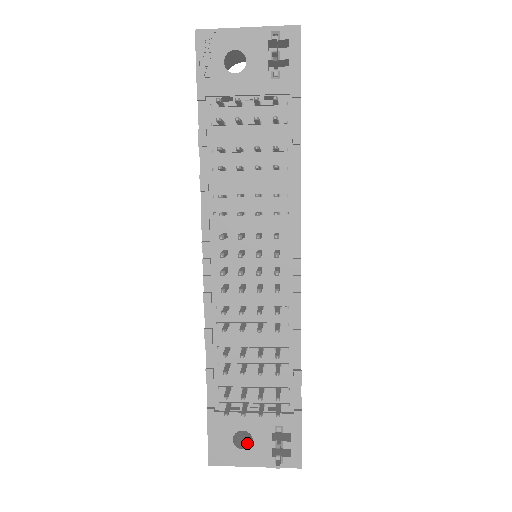
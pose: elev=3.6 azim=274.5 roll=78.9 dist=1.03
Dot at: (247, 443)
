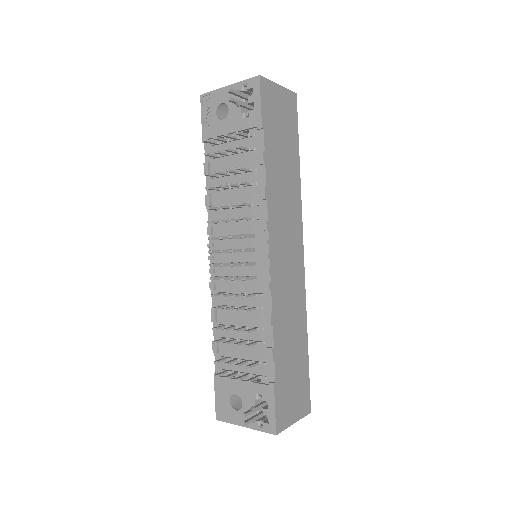
Dot at: occluded
